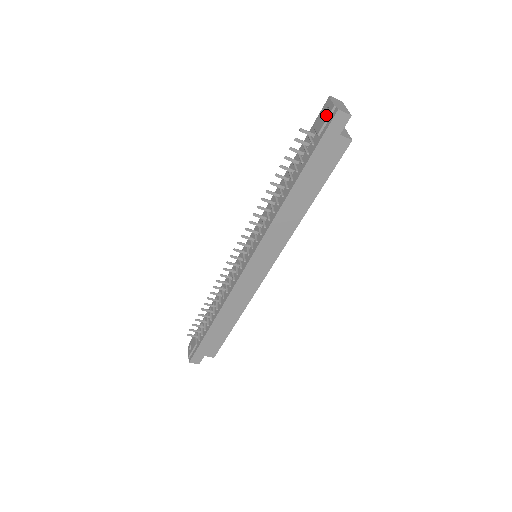
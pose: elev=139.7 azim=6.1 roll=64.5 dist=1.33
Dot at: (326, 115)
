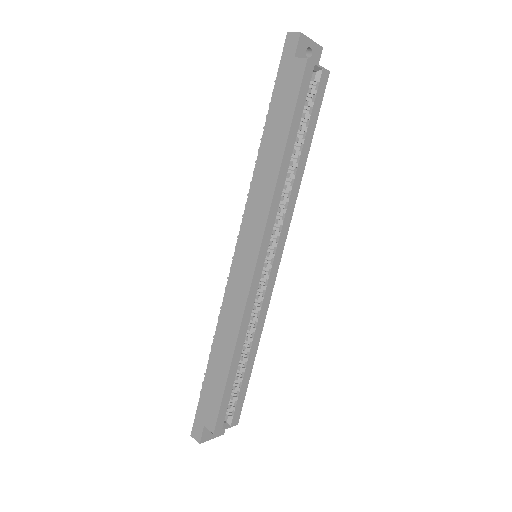
Dot at: occluded
